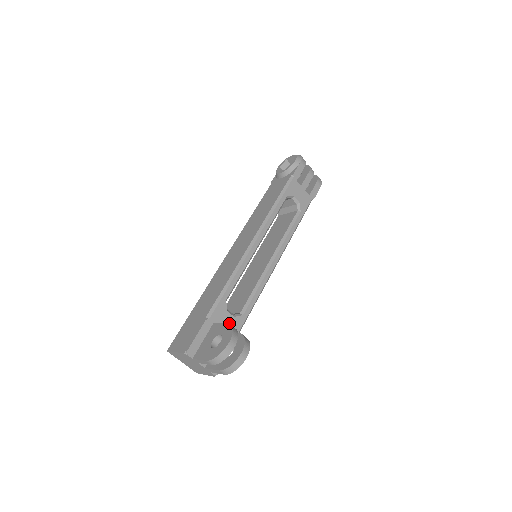
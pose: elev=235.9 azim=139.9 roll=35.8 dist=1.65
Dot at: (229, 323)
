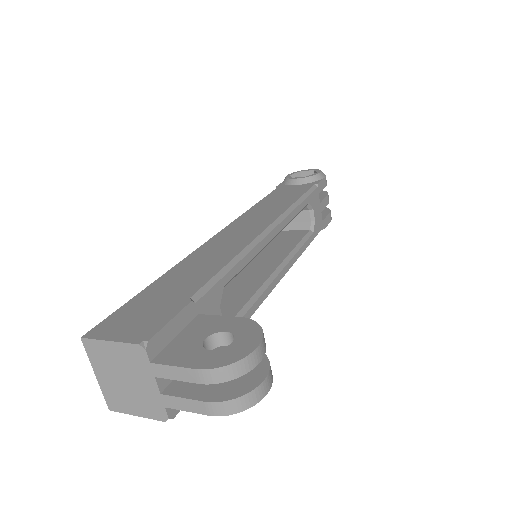
Dot at: occluded
